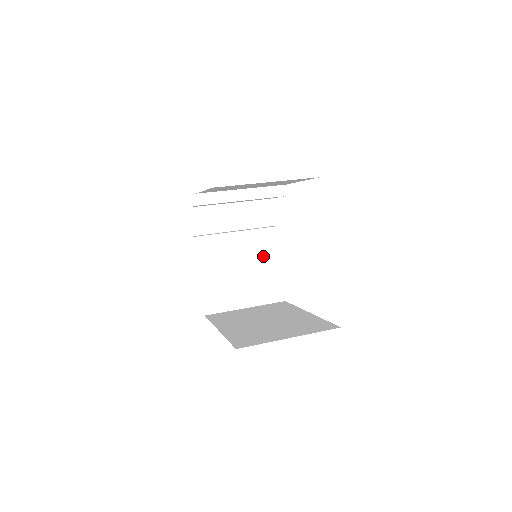
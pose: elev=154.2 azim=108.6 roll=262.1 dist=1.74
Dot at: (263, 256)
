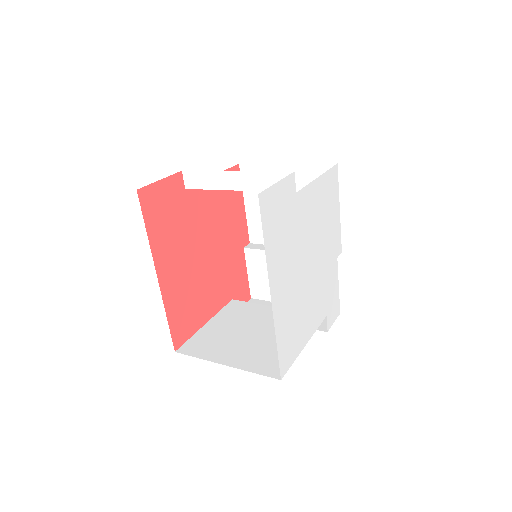
Dot at: occluded
